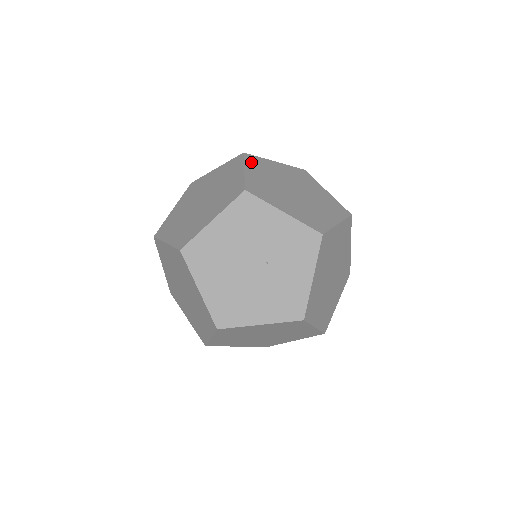
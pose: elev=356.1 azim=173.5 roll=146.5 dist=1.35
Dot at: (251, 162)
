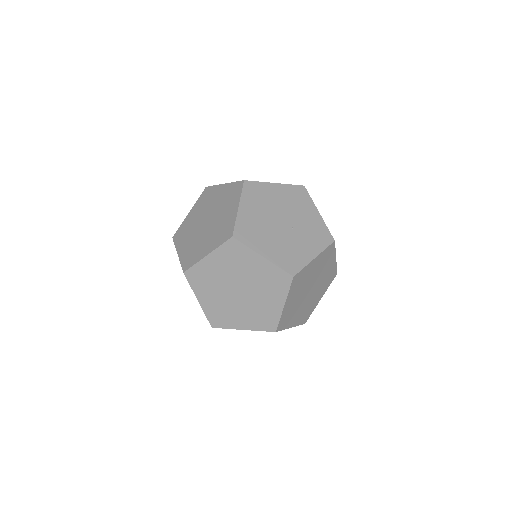
Dot at: occluded
